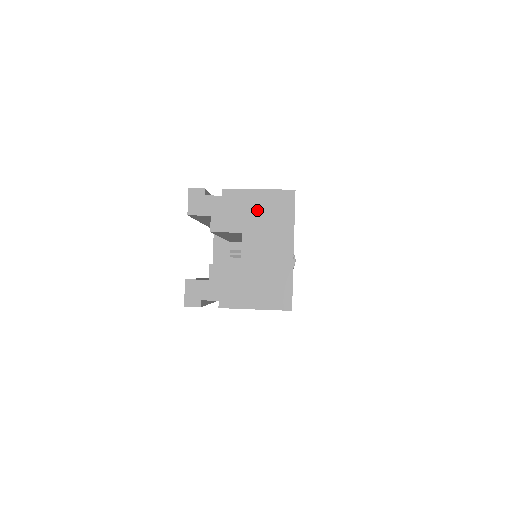
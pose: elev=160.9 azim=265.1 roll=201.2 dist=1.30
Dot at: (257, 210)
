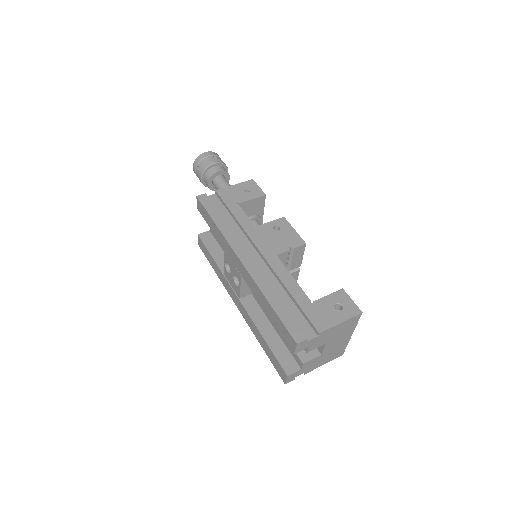
Dot at: (337, 331)
